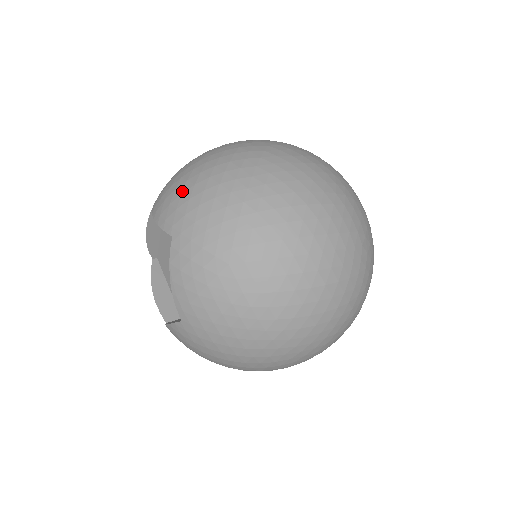
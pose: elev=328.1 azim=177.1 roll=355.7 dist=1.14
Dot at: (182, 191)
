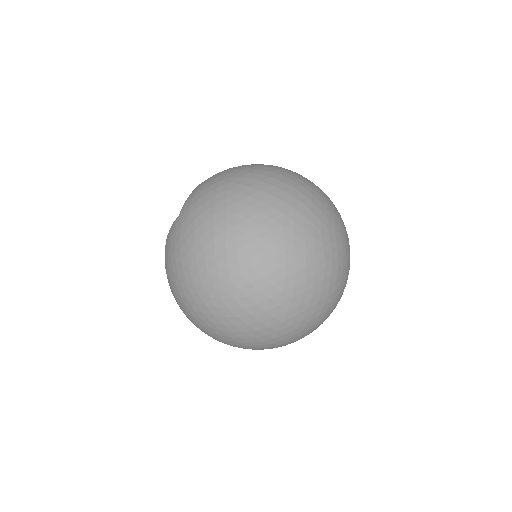
Dot at: occluded
